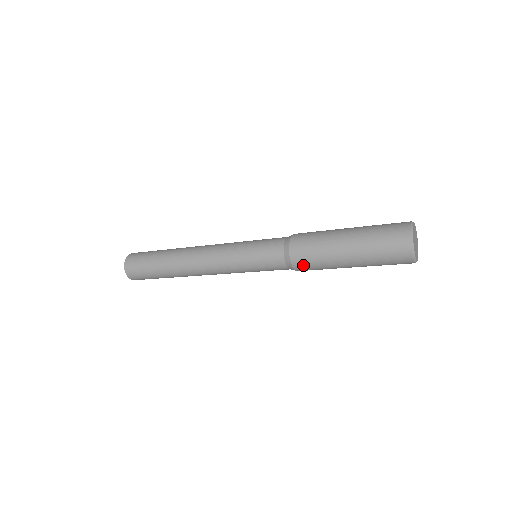
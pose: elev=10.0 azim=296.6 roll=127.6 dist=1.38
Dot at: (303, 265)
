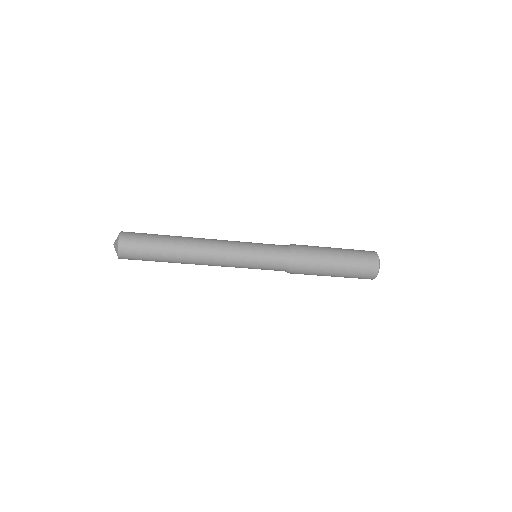
Dot at: (302, 264)
